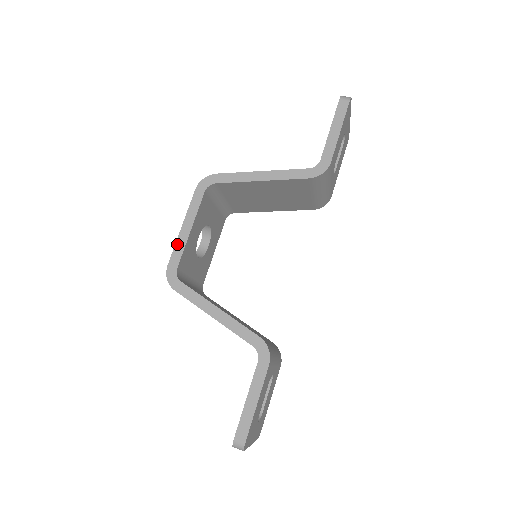
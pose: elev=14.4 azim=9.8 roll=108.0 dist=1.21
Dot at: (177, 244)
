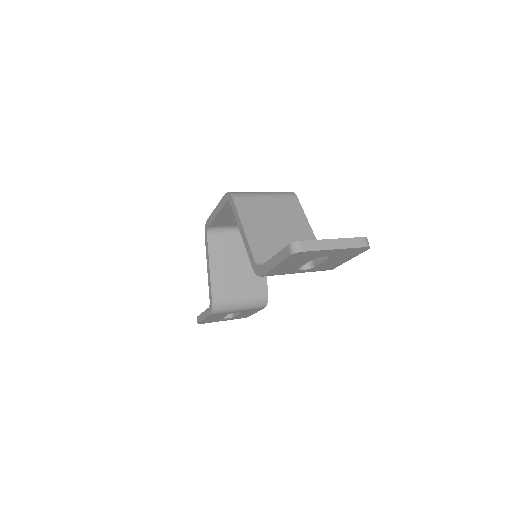
Dot at: (212, 214)
